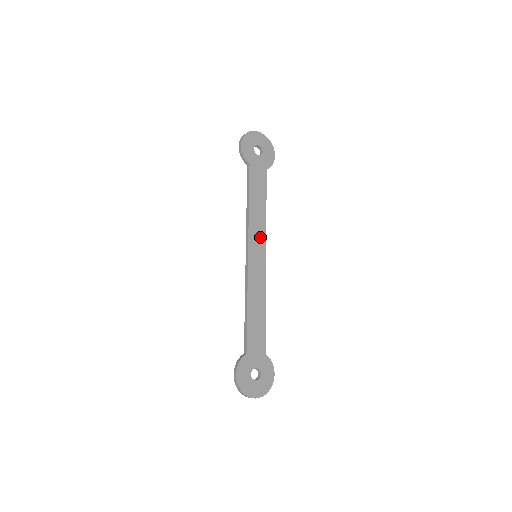
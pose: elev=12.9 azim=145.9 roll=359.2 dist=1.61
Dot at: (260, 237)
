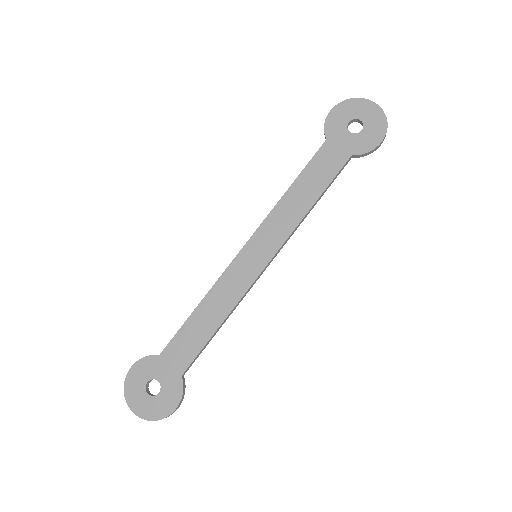
Dot at: (277, 236)
